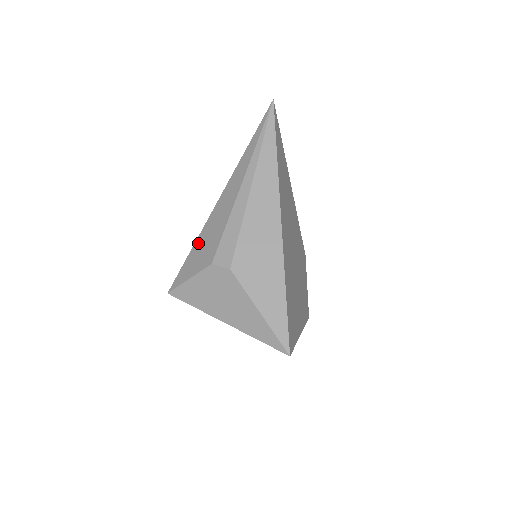
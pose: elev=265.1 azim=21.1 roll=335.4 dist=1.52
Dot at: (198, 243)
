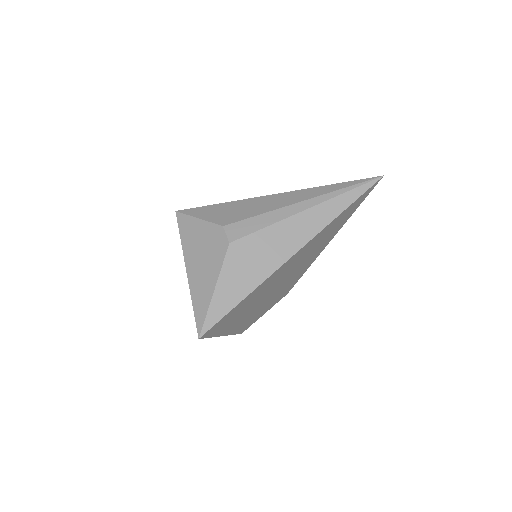
Dot at: (231, 204)
